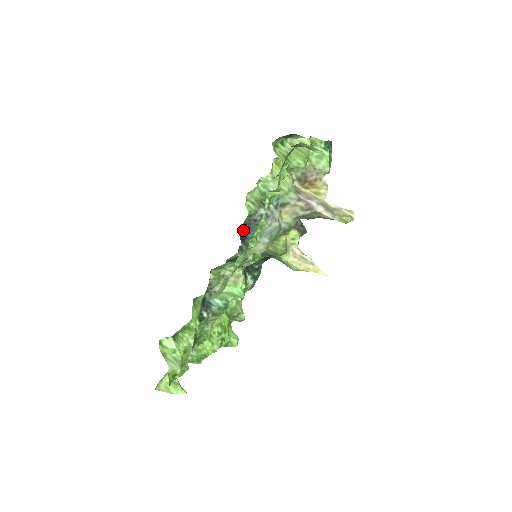
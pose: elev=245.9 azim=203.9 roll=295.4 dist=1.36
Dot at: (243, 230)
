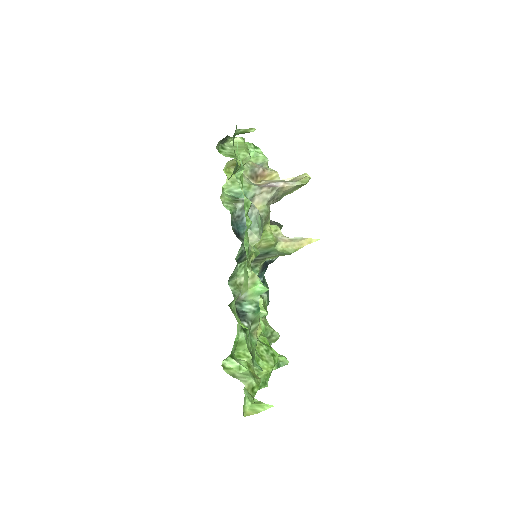
Dot at: (234, 229)
